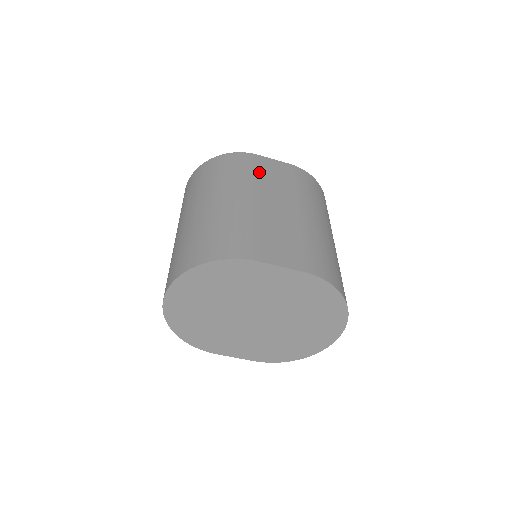
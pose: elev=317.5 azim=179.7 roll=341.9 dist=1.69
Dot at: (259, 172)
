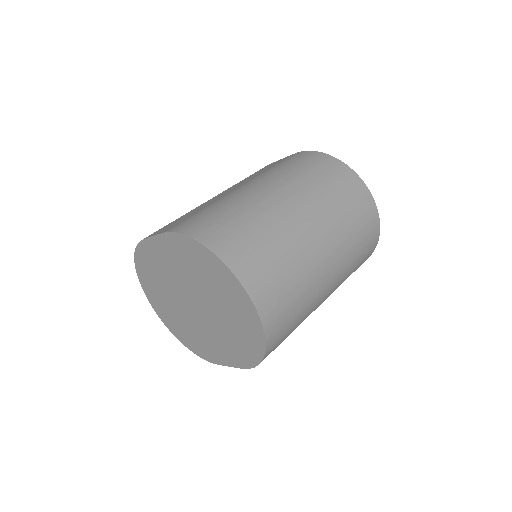
Dot at: (249, 176)
